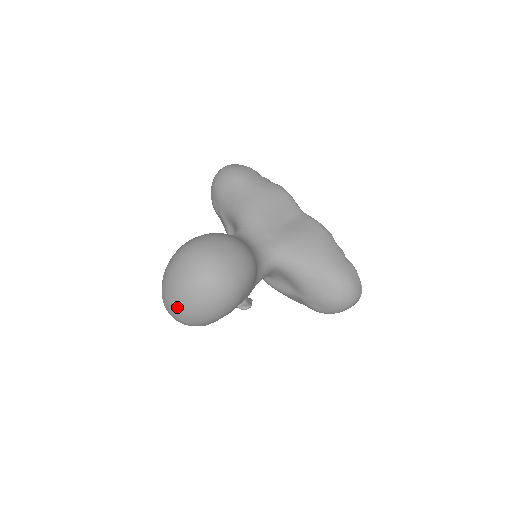
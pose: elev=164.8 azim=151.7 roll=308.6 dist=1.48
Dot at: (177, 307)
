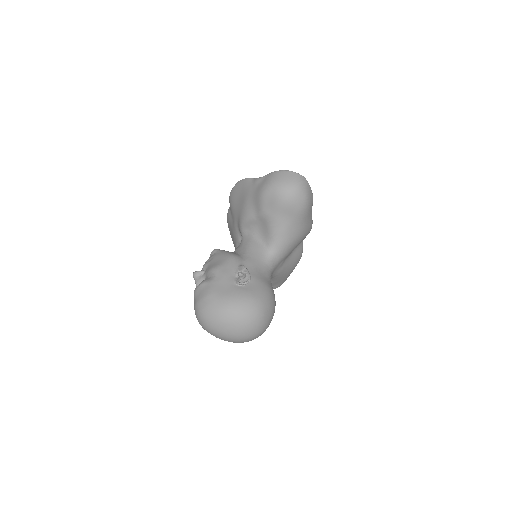
Dot at: (215, 335)
